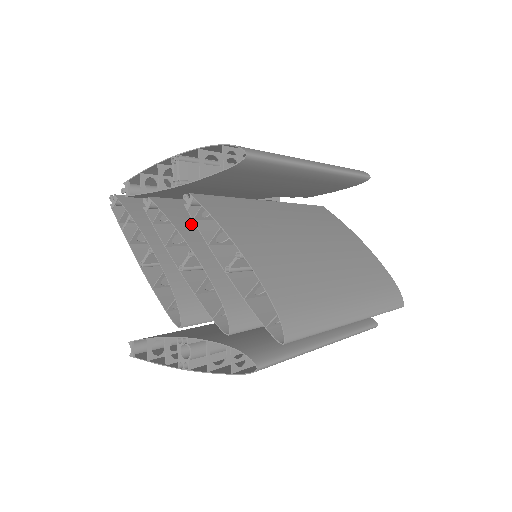
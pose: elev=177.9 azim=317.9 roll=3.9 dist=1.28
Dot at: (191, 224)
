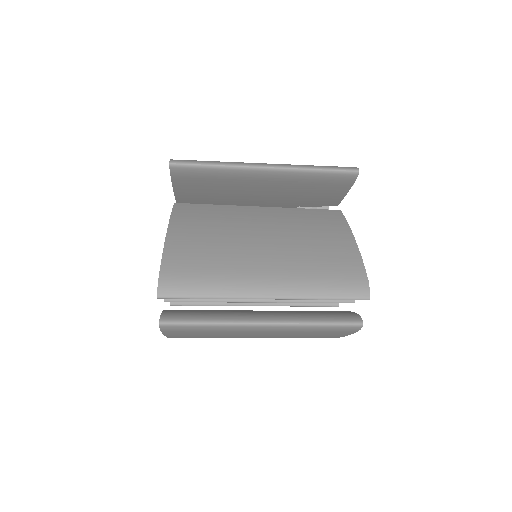
Dot at: occluded
